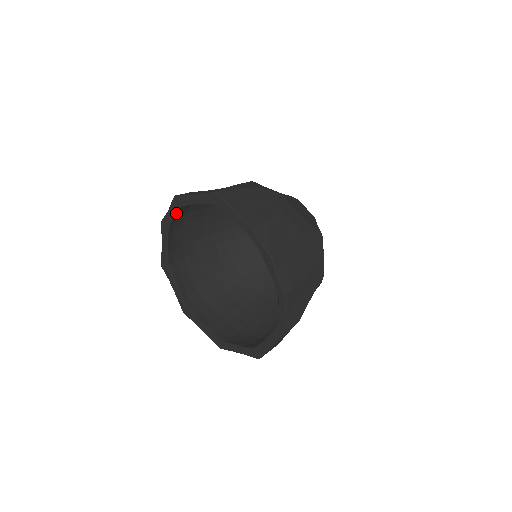
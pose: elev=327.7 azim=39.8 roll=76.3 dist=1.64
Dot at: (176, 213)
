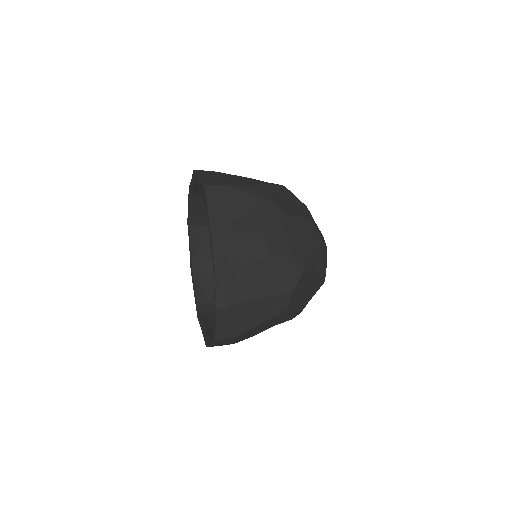
Dot at: (194, 185)
